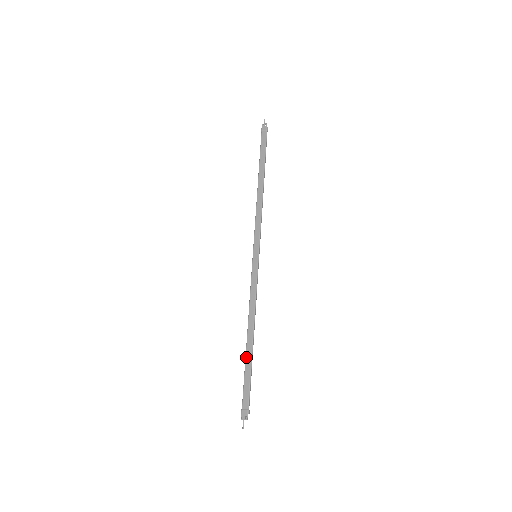
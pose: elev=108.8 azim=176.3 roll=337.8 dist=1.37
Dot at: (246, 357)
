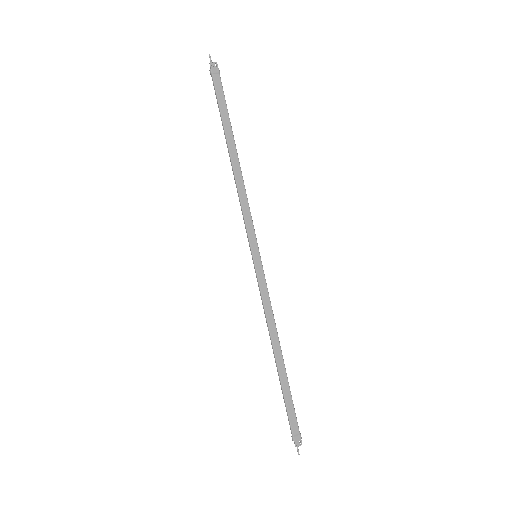
Dot at: (281, 380)
